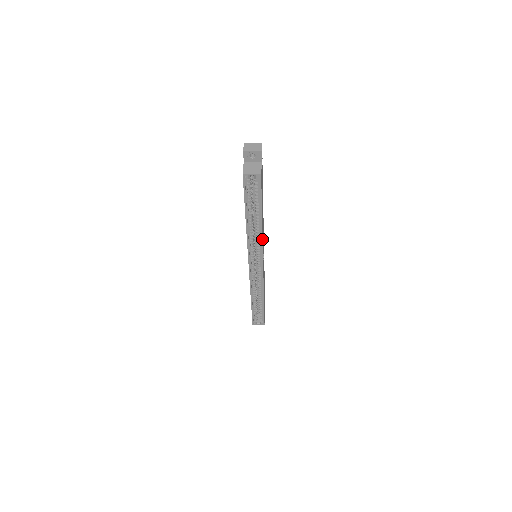
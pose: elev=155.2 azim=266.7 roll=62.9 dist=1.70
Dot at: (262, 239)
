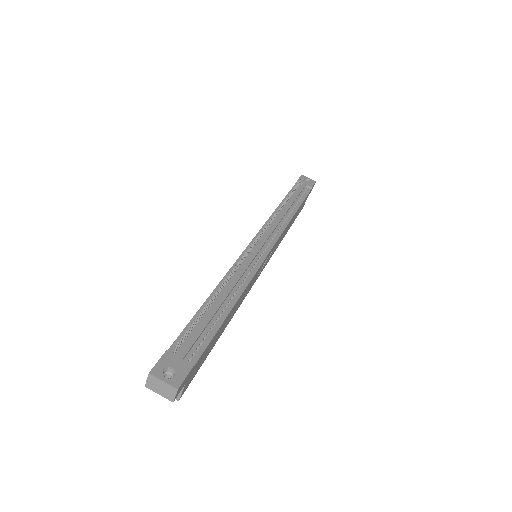
Dot at: occluded
